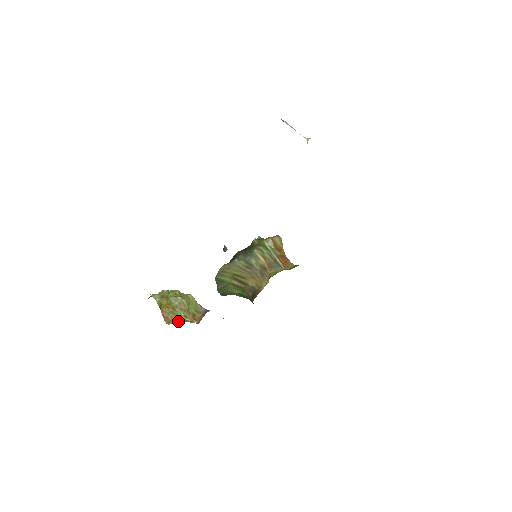
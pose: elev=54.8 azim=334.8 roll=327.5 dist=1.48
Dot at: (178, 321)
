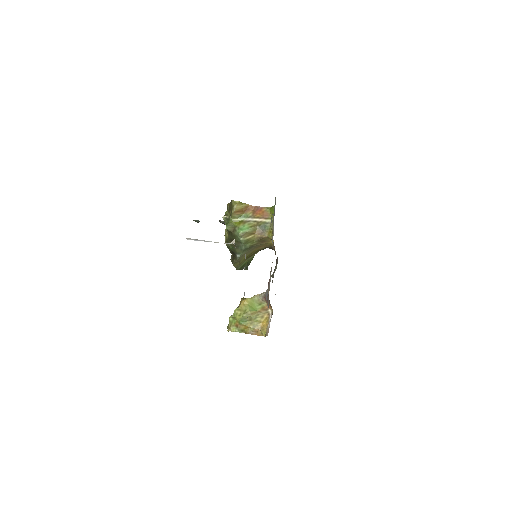
Dot at: (265, 327)
